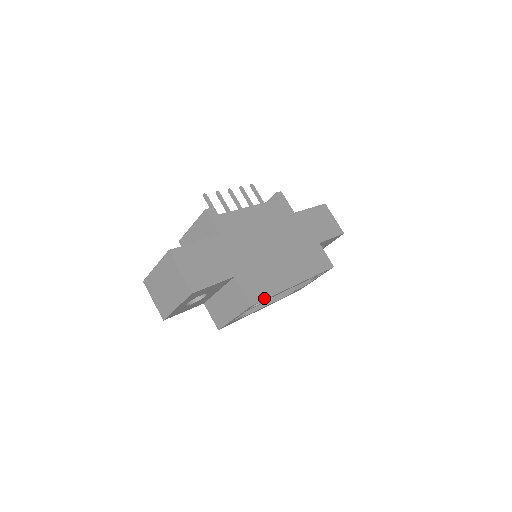
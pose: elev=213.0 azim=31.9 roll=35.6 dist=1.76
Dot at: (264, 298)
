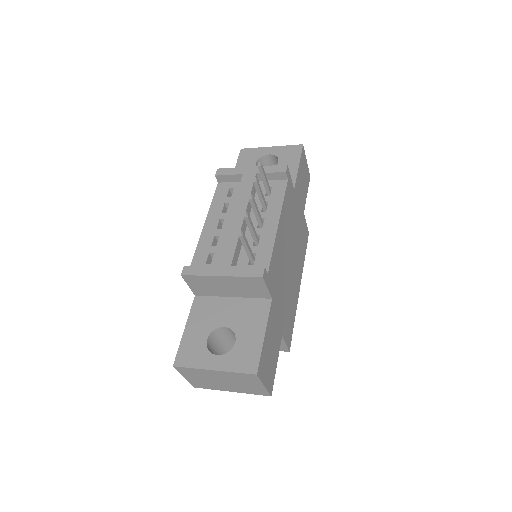
Dot at: (292, 332)
